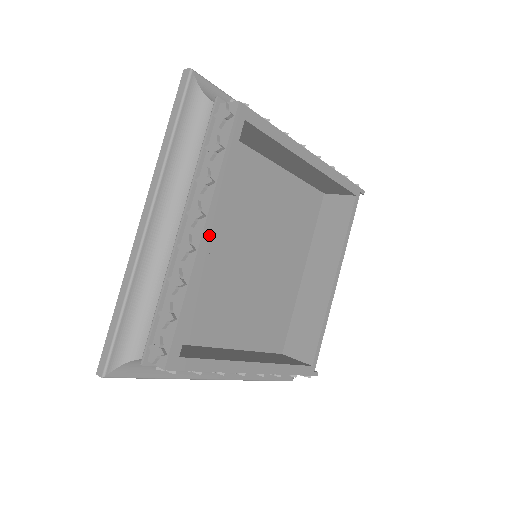
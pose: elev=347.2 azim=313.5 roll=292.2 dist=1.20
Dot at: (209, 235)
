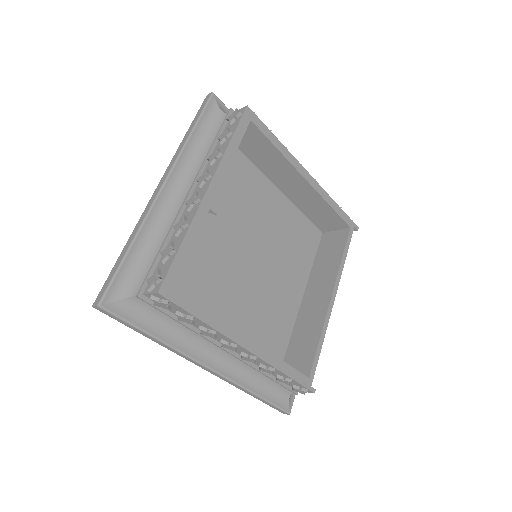
Dot at: (213, 193)
